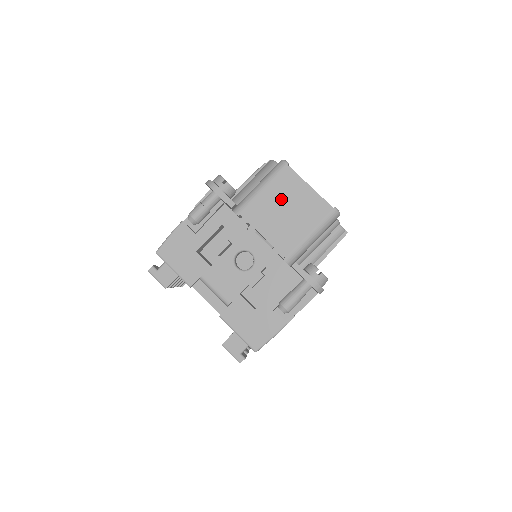
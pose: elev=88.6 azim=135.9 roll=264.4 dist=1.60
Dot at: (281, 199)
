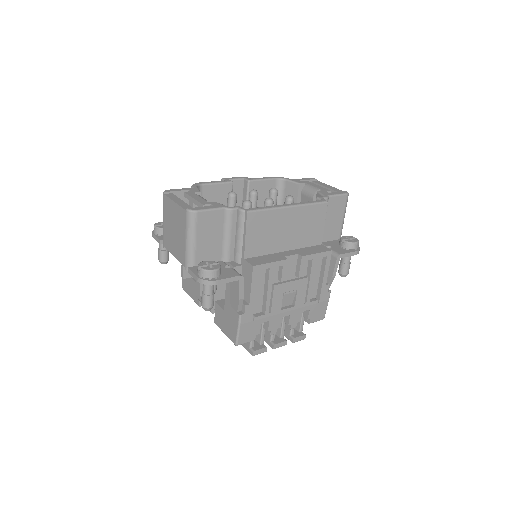
Dot at: (170, 222)
